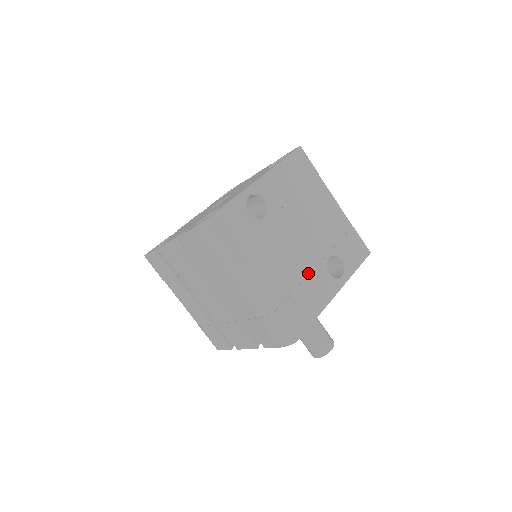
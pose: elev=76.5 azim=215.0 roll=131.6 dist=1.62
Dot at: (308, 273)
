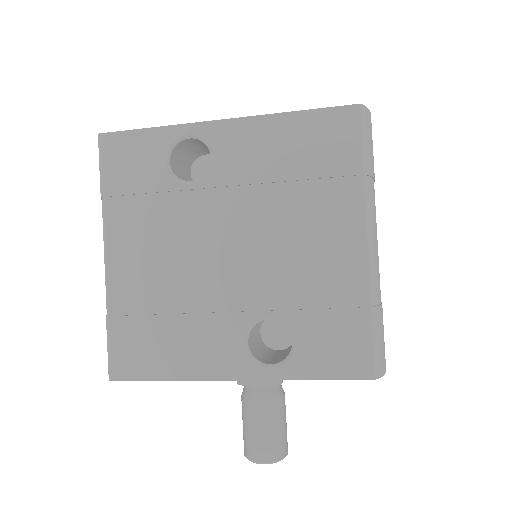
Dot at: (205, 310)
